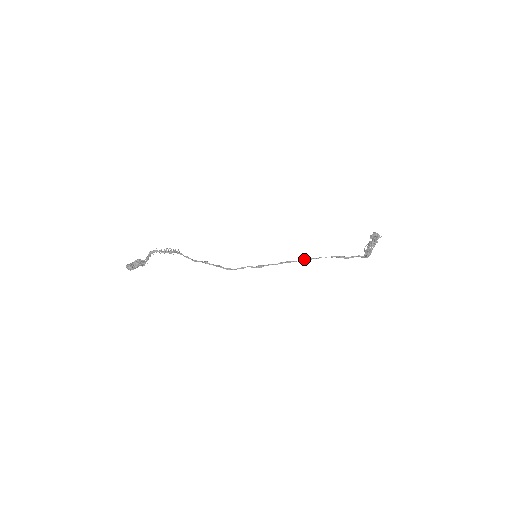
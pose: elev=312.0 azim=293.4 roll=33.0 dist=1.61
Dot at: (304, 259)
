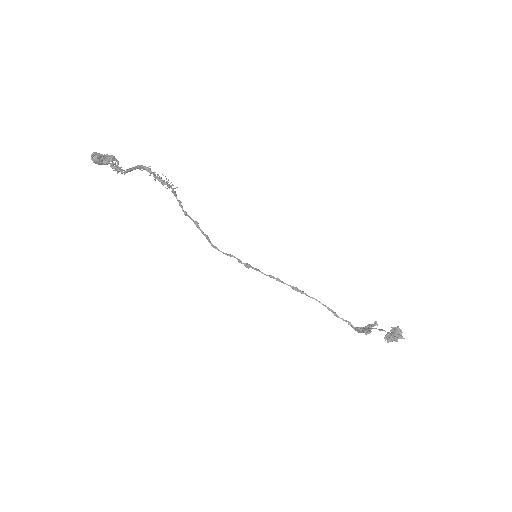
Dot at: (296, 288)
